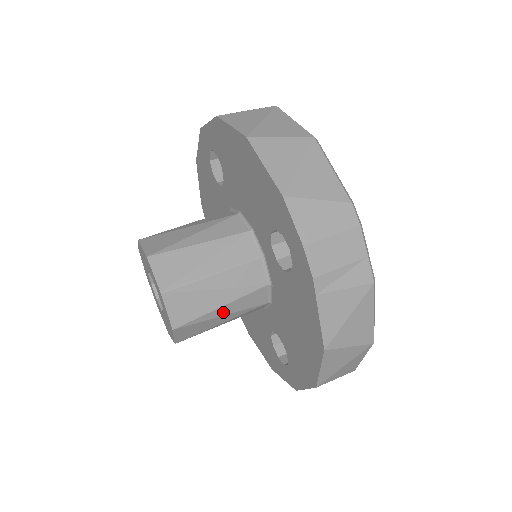
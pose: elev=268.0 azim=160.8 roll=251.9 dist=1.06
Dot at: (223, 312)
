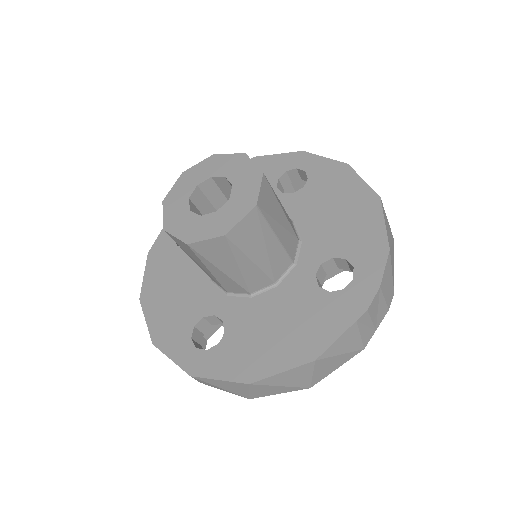
Dot at: (244, 265)
